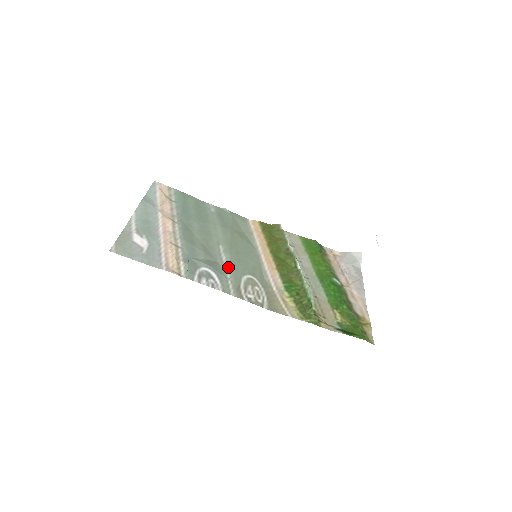
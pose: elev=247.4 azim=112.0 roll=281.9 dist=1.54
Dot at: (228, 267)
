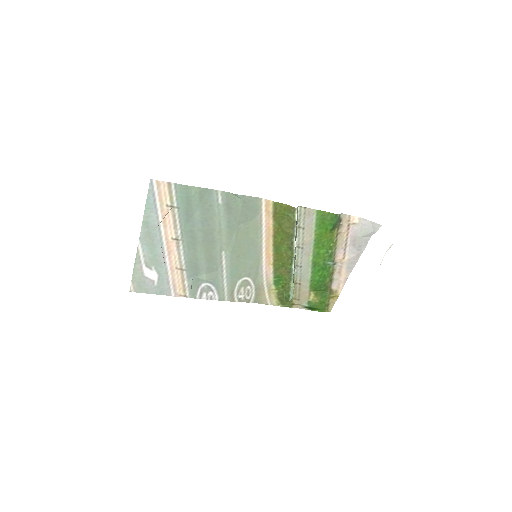
Dot at: (226, 276)
